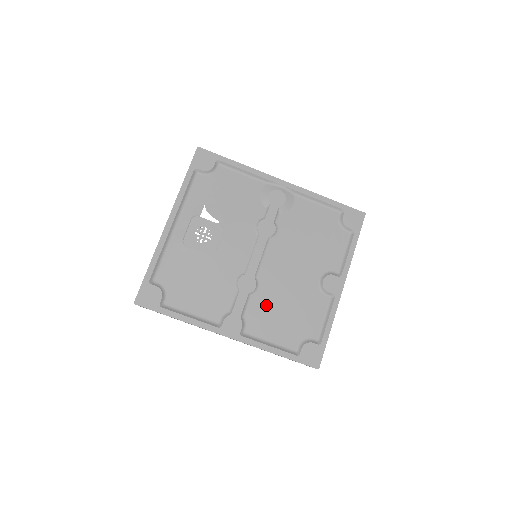
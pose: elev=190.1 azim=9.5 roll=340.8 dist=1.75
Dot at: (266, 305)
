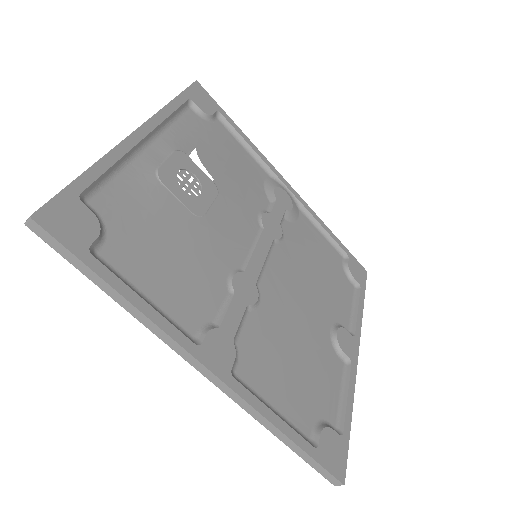
Dot at: (269, 337)
